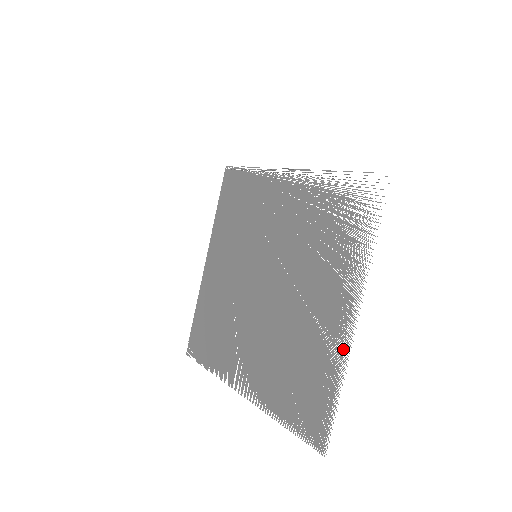
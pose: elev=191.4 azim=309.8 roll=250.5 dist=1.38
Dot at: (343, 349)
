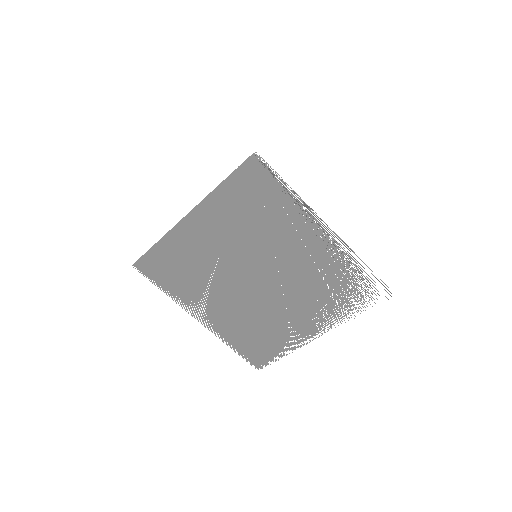
Dot at: (300, 342)
